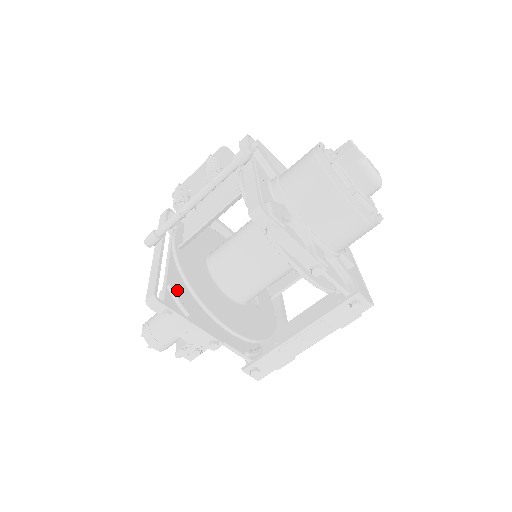
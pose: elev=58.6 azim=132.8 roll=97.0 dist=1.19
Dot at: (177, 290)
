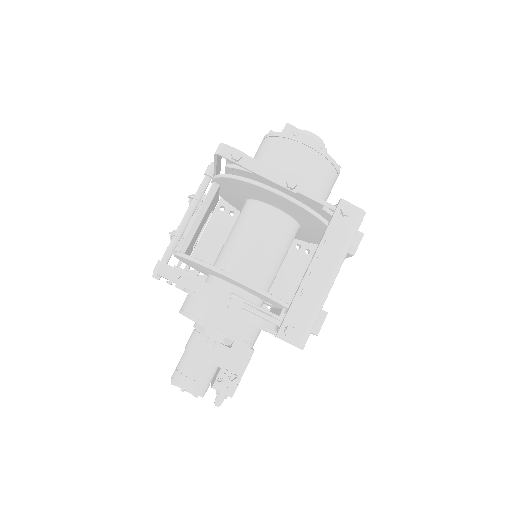
Dot at: occluded
